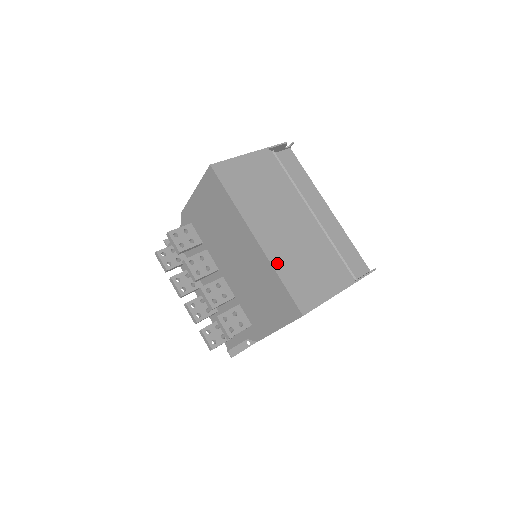
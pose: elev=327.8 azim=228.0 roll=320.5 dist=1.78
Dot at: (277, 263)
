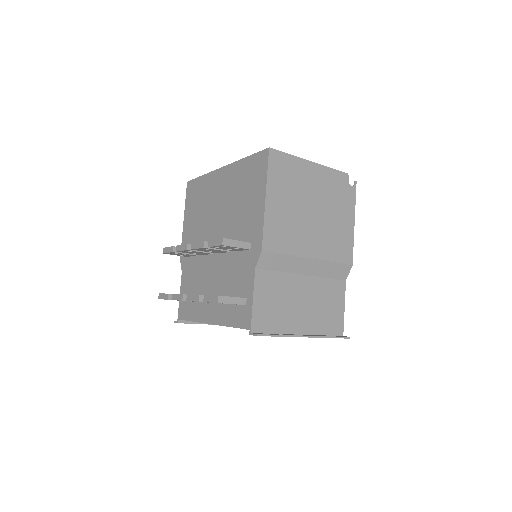
Dot at: occluded
